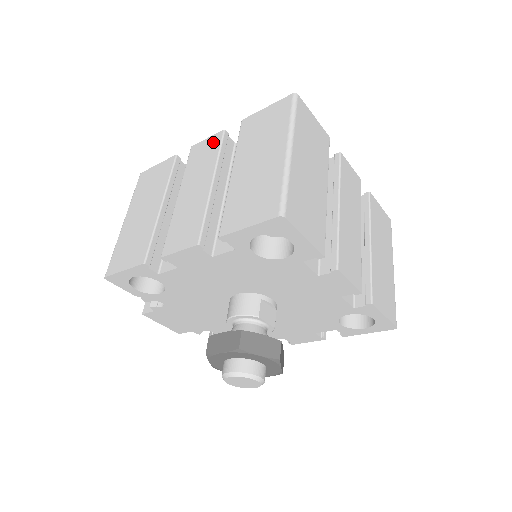
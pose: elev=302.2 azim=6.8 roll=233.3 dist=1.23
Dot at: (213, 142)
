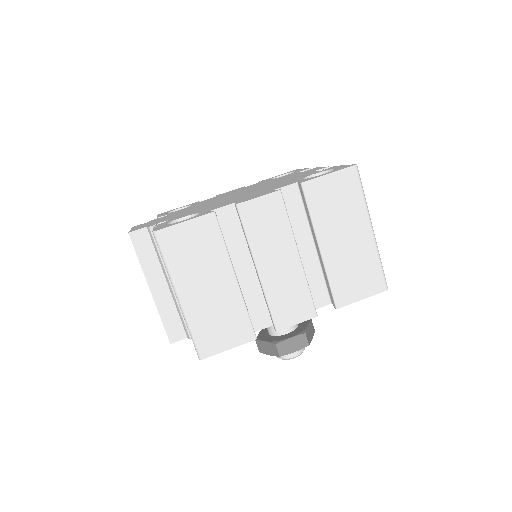
Dot at: (273, 205)
